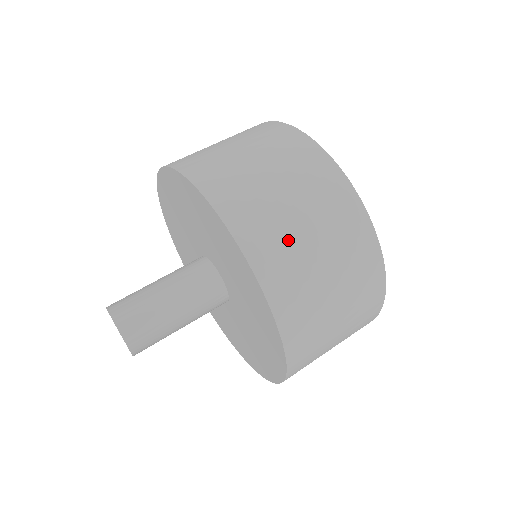
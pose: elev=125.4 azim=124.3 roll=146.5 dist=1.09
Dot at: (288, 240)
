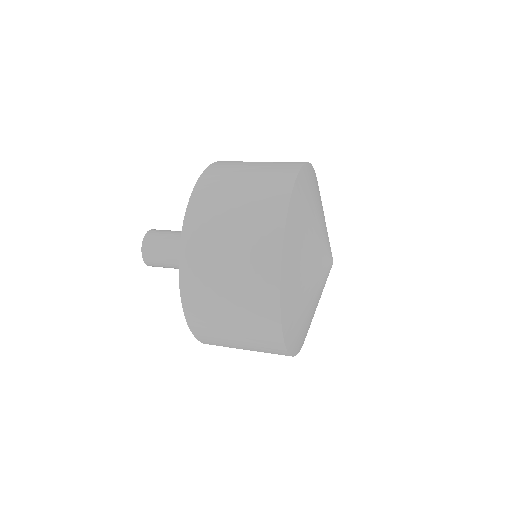
Dot at: (230, 177)
